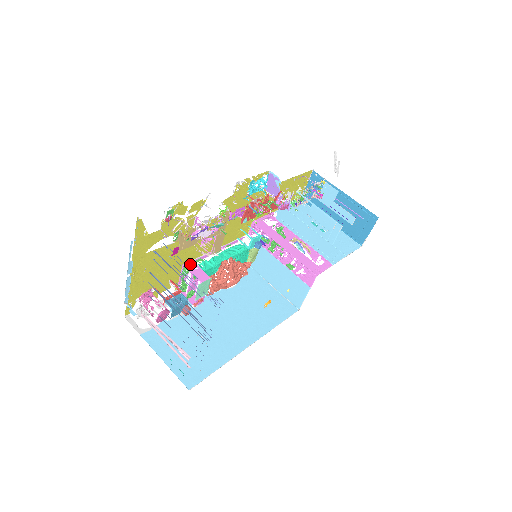
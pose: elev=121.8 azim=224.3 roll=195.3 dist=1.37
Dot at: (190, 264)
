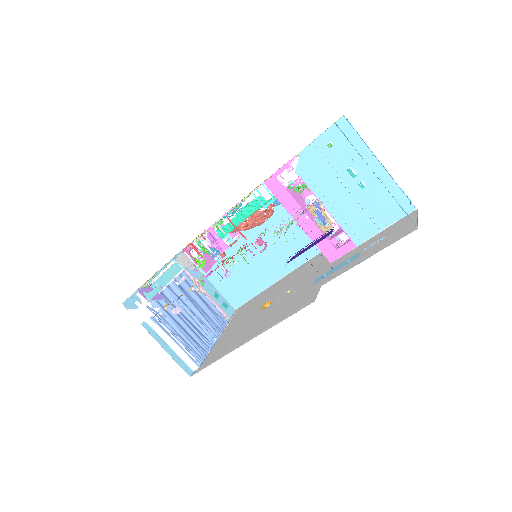
Dot at: occluded
